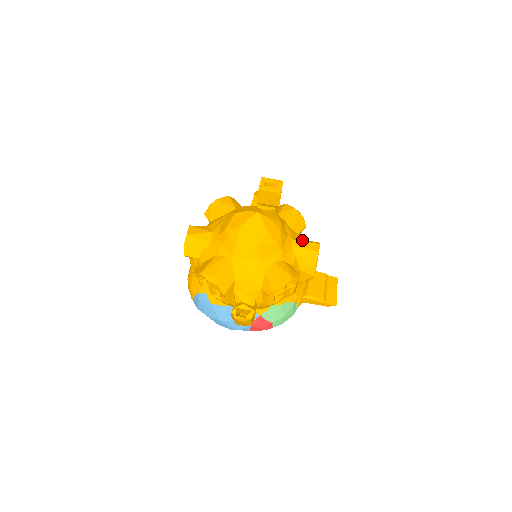
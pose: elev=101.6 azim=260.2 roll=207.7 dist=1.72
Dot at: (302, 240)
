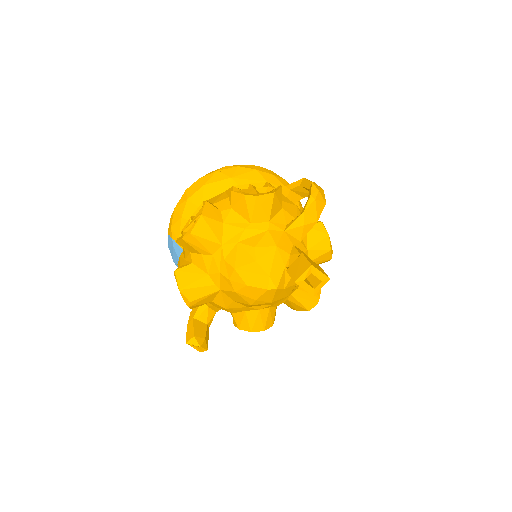
Dot at: (306, 291)
